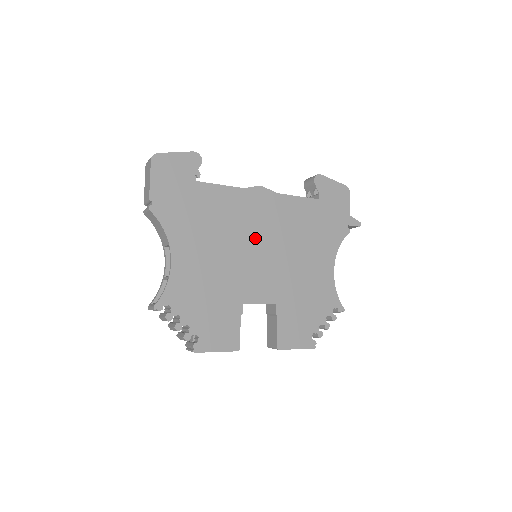
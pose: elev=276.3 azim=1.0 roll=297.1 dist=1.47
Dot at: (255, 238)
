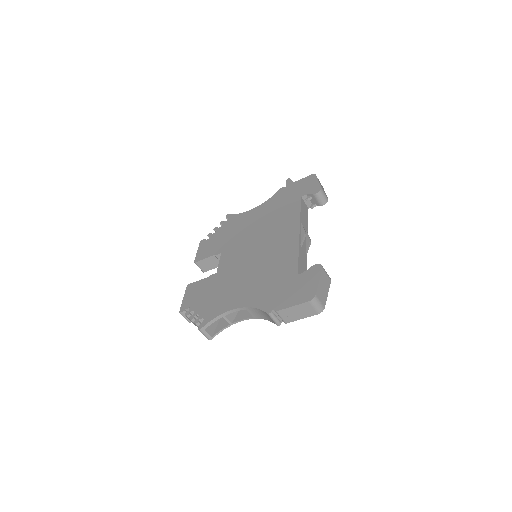
Dot at: occluded
